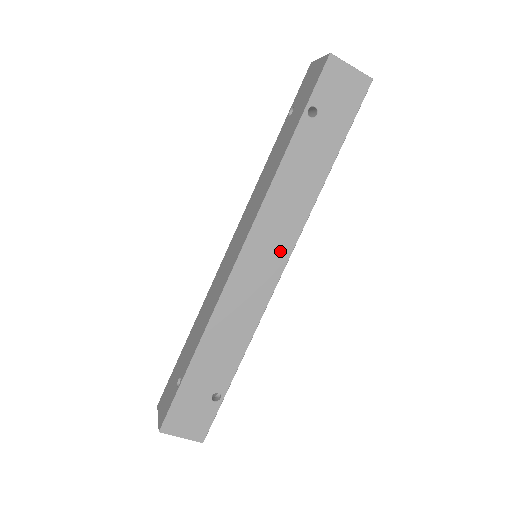
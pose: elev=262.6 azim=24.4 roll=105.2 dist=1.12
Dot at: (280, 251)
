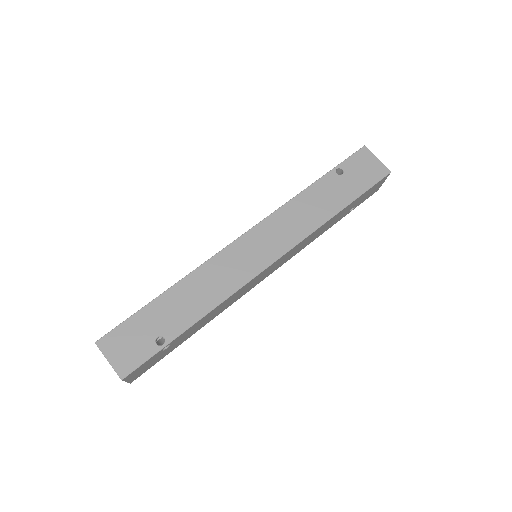
Dot at: (276, 248)
